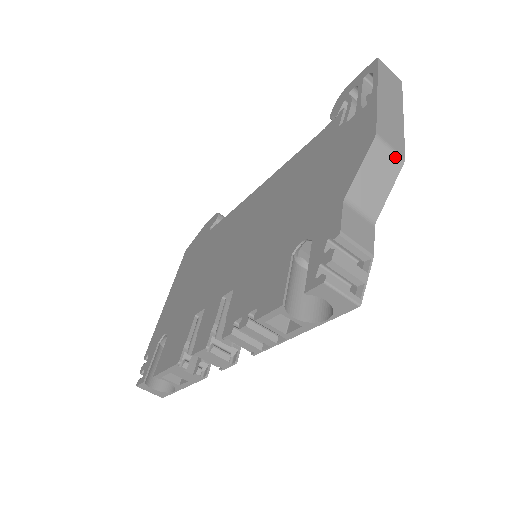
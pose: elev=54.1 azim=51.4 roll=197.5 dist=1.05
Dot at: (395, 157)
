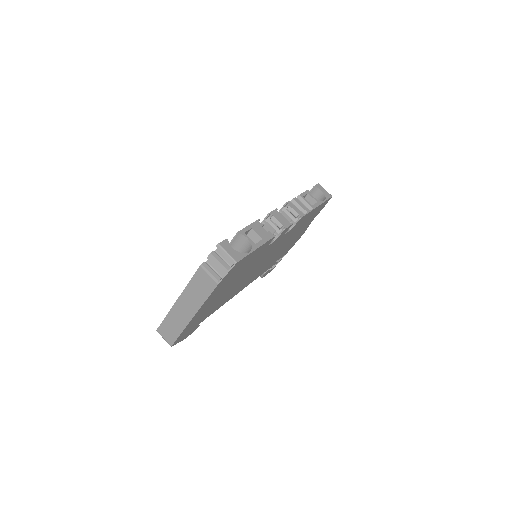
Dot at: occluded
